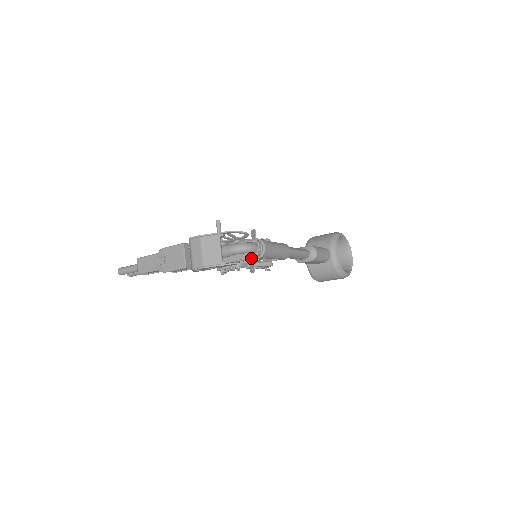
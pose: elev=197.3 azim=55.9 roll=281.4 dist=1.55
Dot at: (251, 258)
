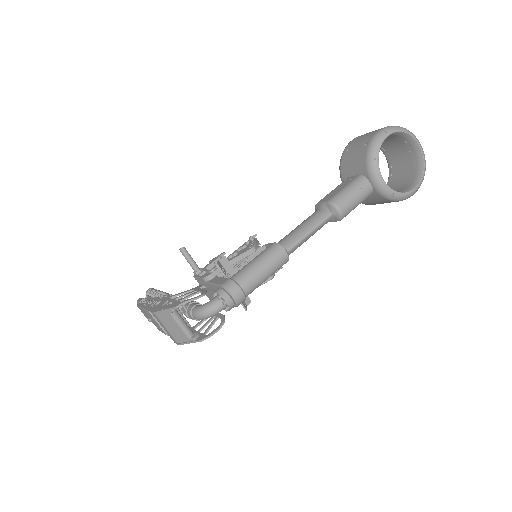
Dot at: occluded
